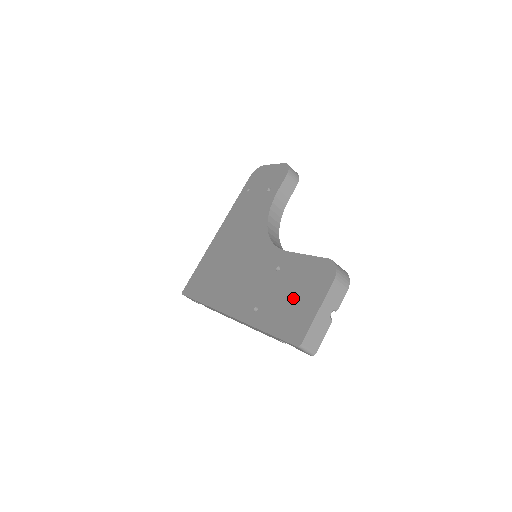
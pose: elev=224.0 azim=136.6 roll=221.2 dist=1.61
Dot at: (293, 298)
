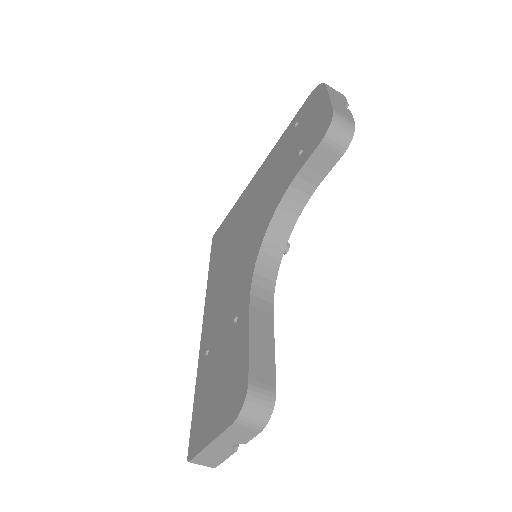
Dot at: (216, 389)
